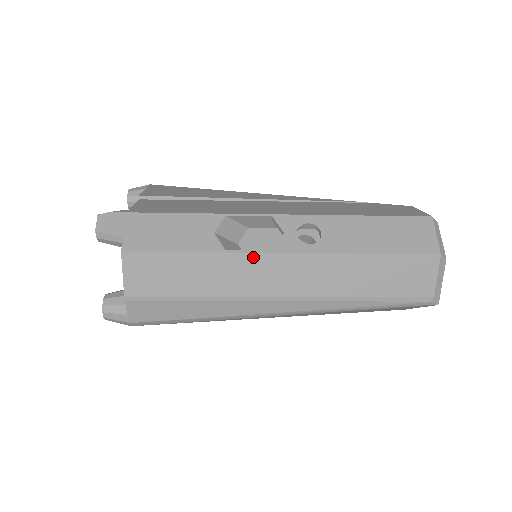
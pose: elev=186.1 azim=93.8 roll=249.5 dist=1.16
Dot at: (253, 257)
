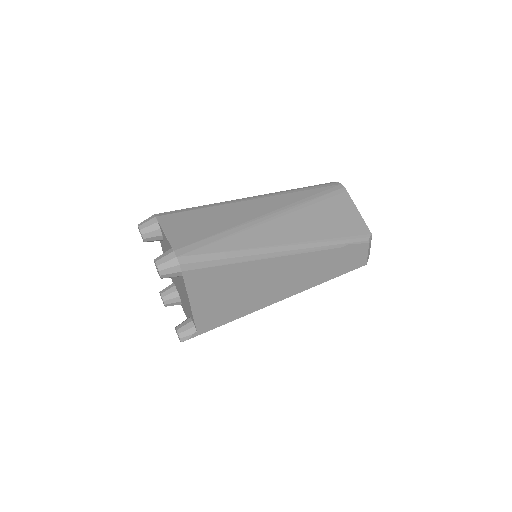
Dot at: occluded
